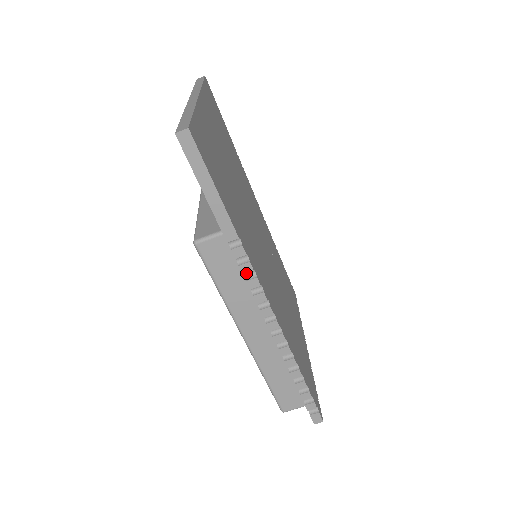
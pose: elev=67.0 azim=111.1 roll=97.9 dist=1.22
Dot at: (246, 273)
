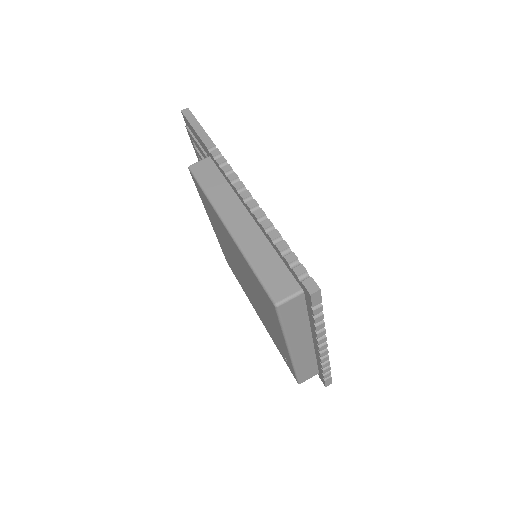
Dot at: (222, 166)
